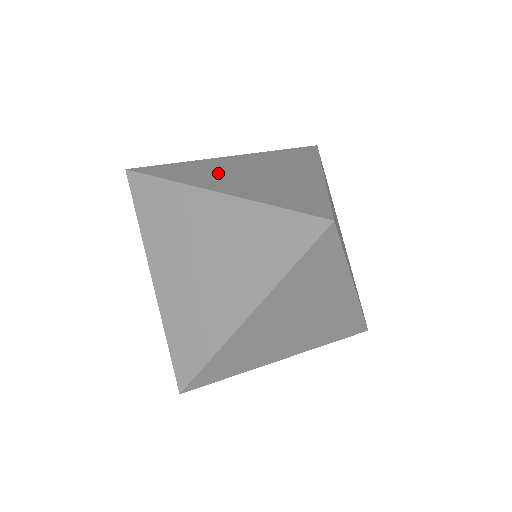
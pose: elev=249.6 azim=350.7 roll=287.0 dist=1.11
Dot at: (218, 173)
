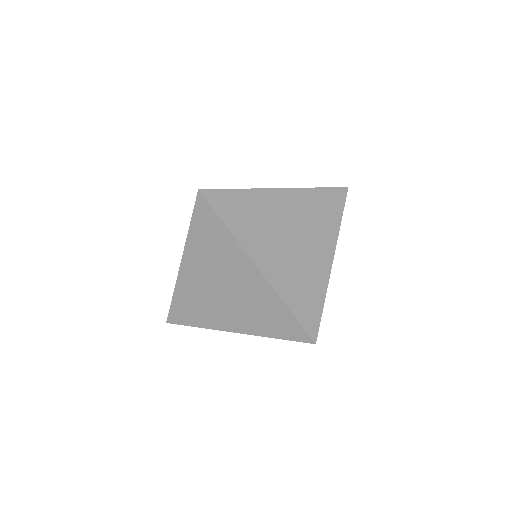
Dot at: (266, 229)
